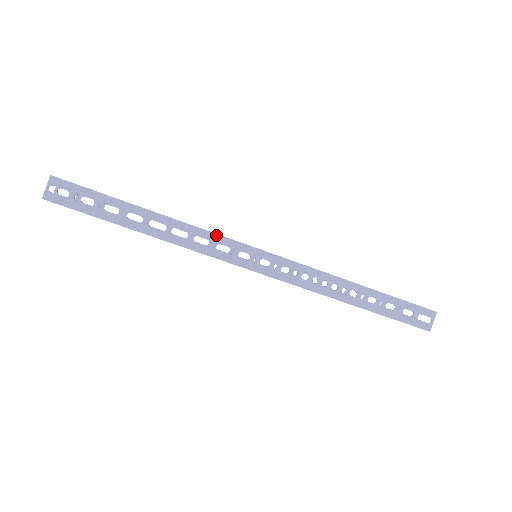
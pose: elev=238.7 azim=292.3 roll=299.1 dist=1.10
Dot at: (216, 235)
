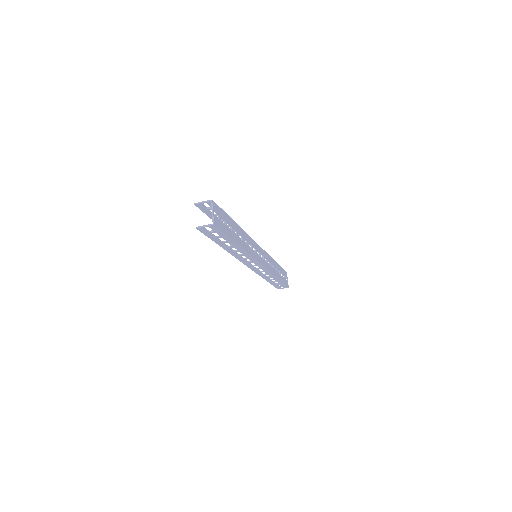
Dot at: (252, 258)
